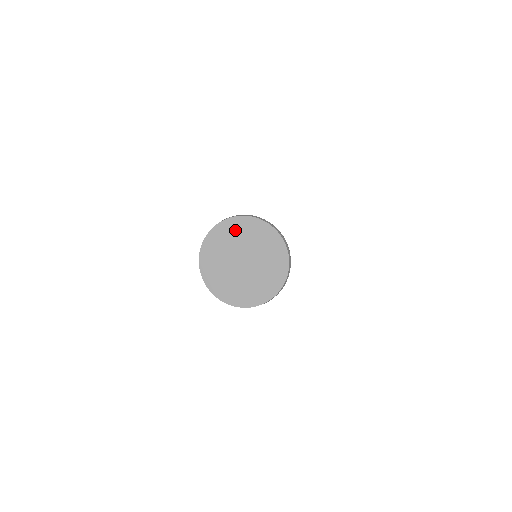
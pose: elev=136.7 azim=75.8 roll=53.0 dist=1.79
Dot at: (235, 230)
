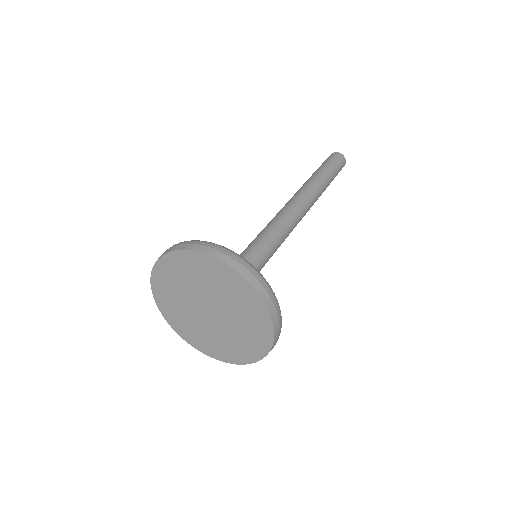
Dot at: (182, 269)
